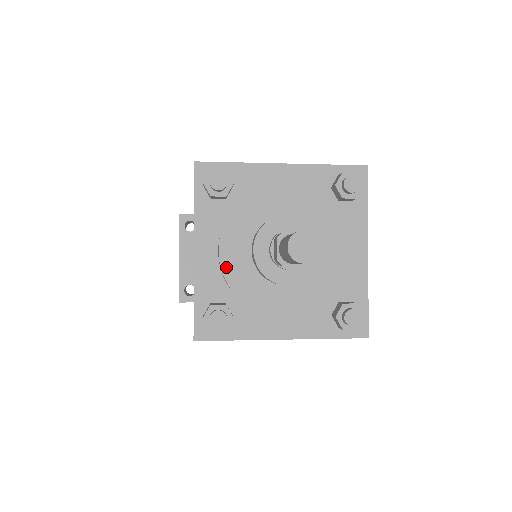
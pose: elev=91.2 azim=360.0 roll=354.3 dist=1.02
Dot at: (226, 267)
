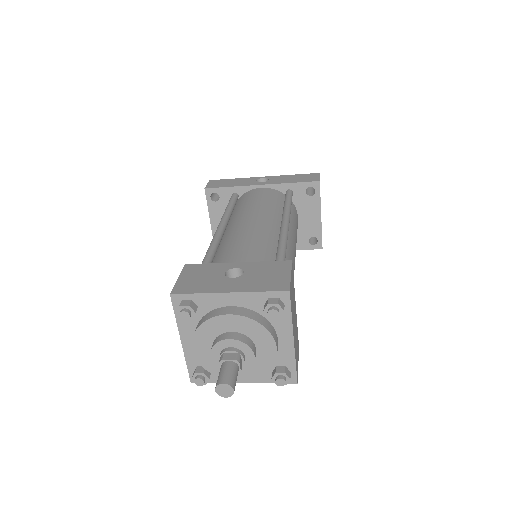
Dot at: (199, 358)
